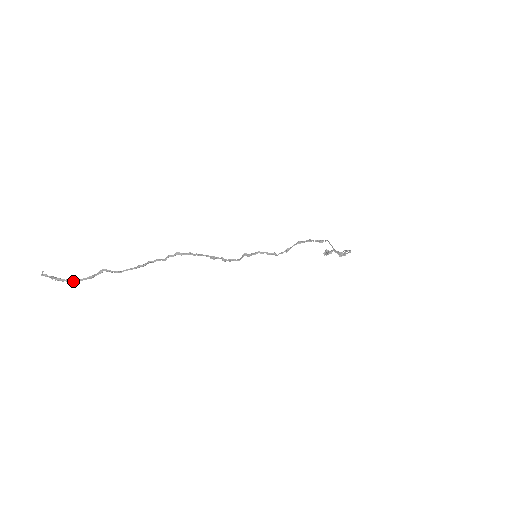
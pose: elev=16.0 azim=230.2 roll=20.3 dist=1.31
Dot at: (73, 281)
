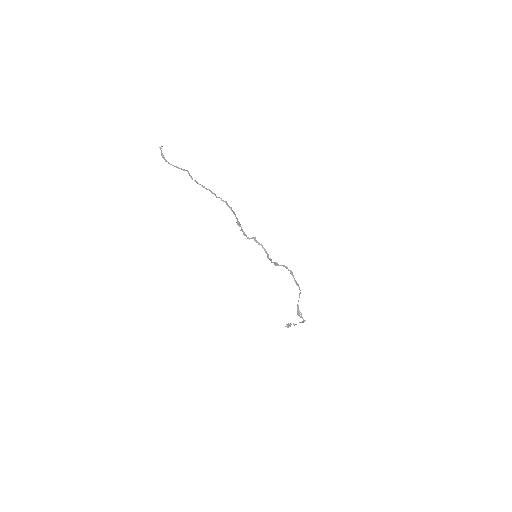
Dot at: (168, 163)
